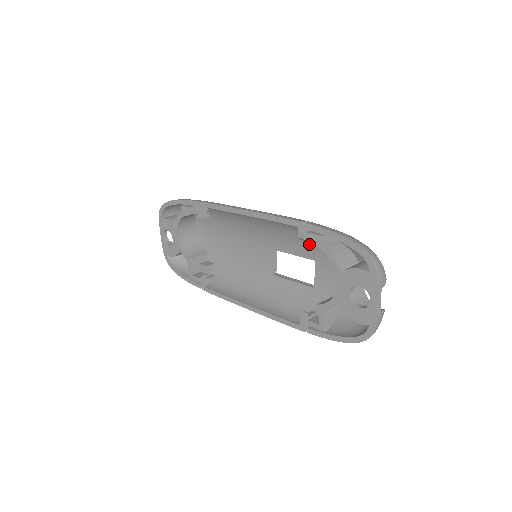
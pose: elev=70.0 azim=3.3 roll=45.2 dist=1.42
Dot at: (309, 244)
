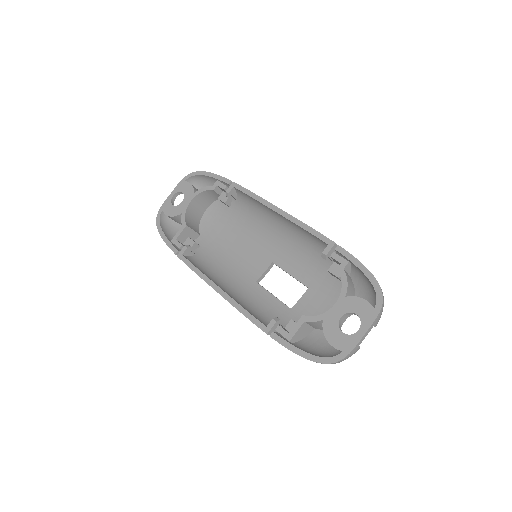
Dot at: (314, 271)
